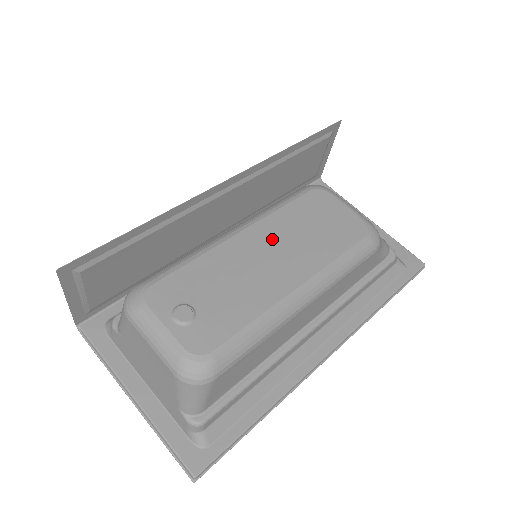
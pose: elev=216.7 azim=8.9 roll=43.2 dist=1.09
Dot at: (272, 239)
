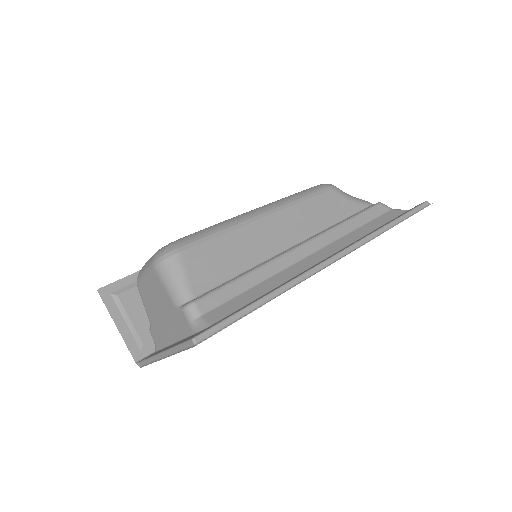
Dot at: occluded
